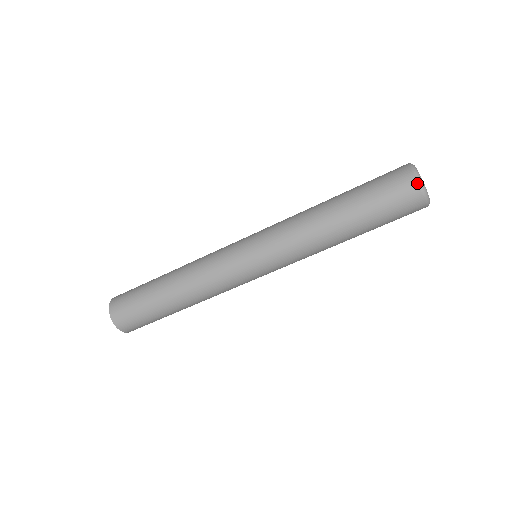
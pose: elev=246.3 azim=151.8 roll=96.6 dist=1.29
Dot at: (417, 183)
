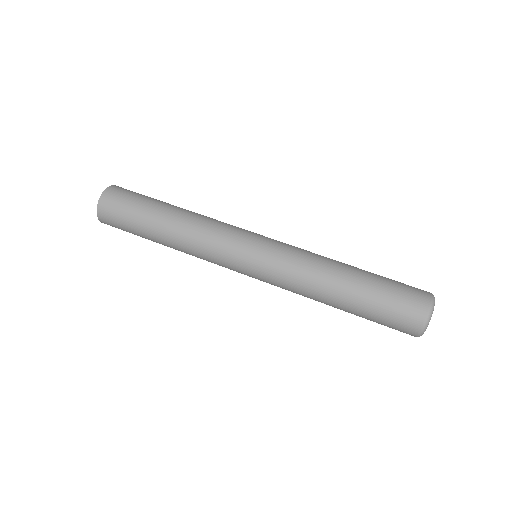
Dot at: (420, 329)
